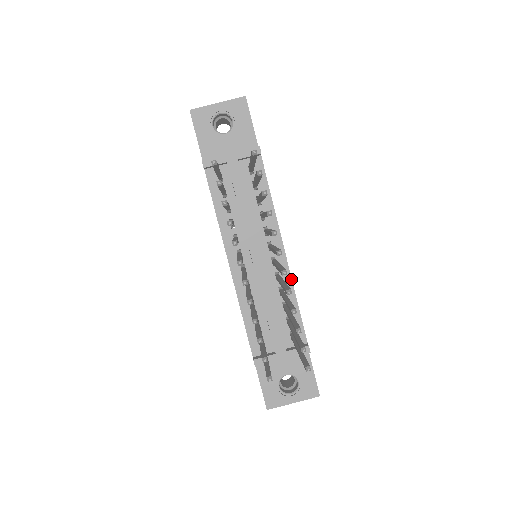
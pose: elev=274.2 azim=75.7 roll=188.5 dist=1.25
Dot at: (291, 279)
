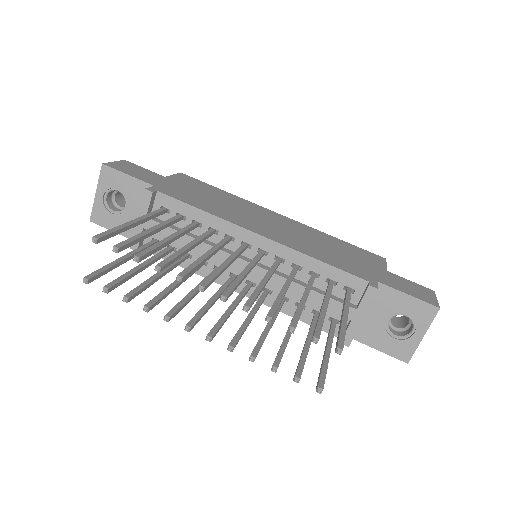
Dot at: (291, 249)
